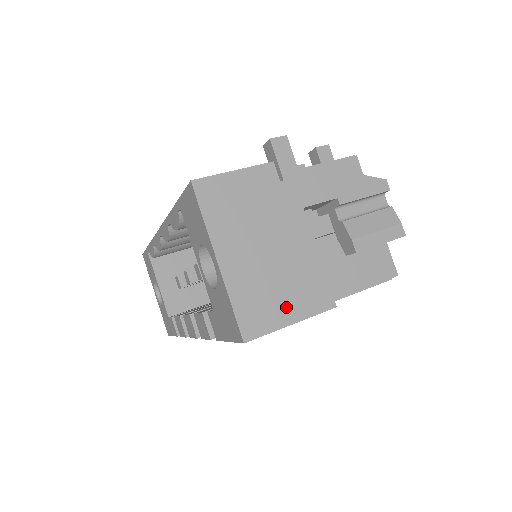
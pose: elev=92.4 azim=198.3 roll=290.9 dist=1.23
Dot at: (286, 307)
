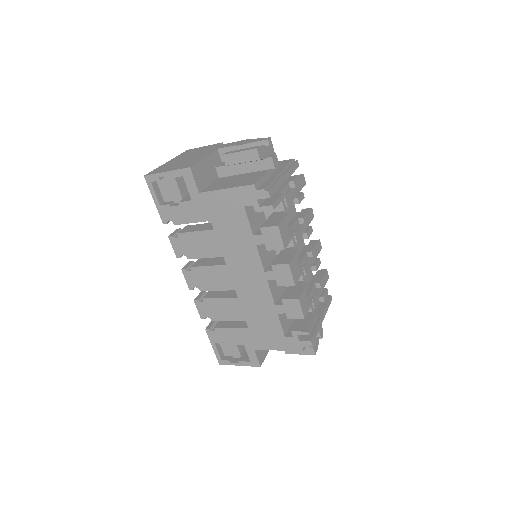
Dot at: (171, 168)
